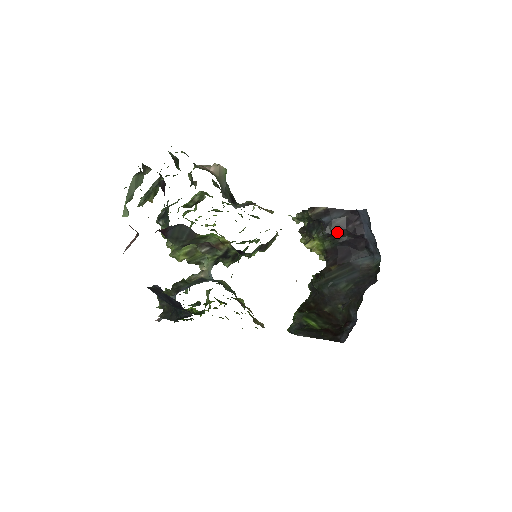
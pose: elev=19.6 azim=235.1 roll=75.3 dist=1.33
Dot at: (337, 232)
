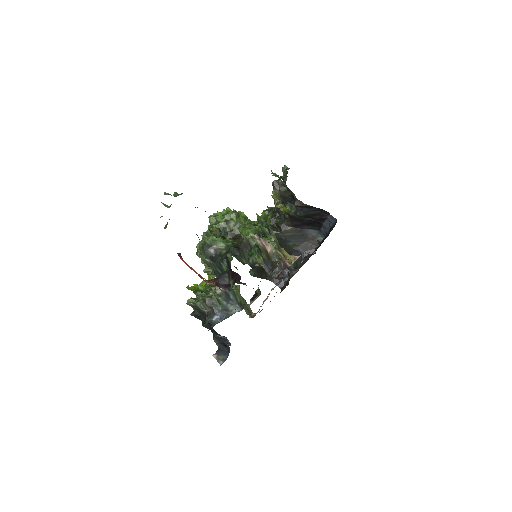
Dot at: (307, 217)
